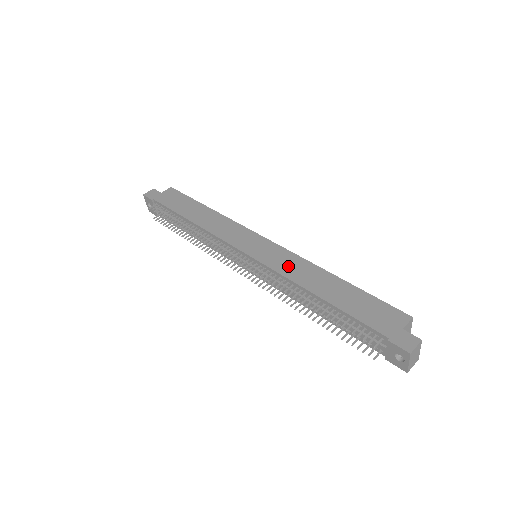
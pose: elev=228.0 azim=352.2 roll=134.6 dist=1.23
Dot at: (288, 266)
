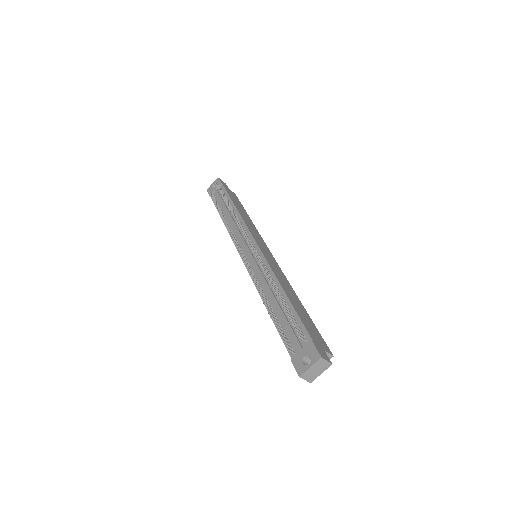
Dot at: (277, 271)
